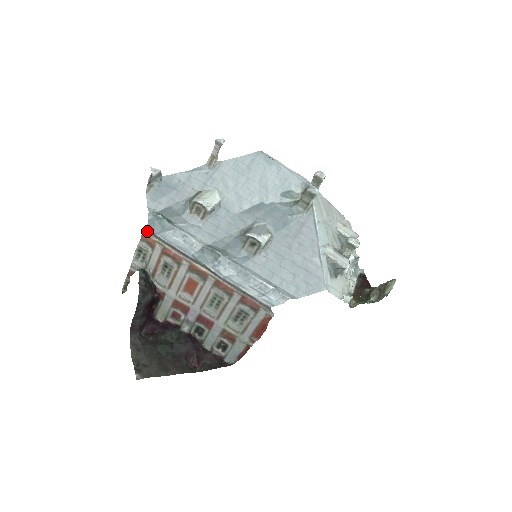
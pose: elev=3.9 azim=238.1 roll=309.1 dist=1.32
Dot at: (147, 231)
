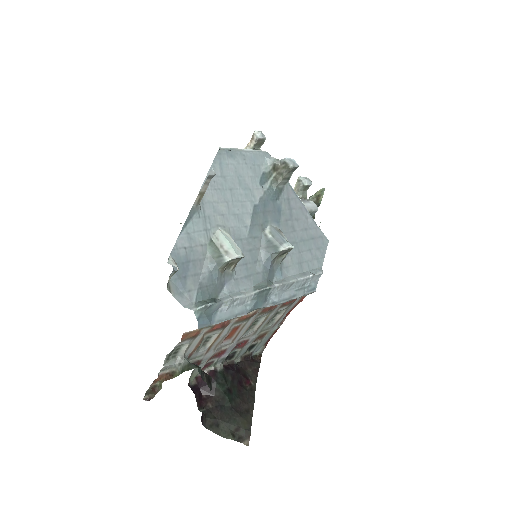
Dot at: occluded
